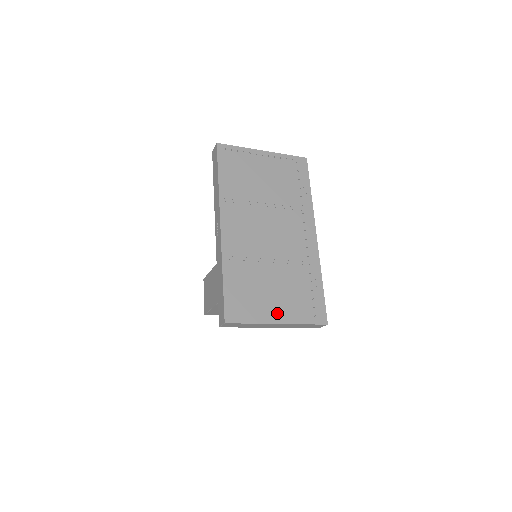
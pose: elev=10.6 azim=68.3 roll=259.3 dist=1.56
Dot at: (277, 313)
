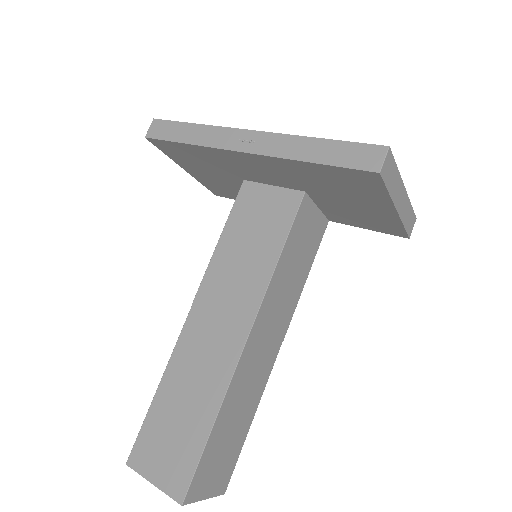
Dot at: occluded
